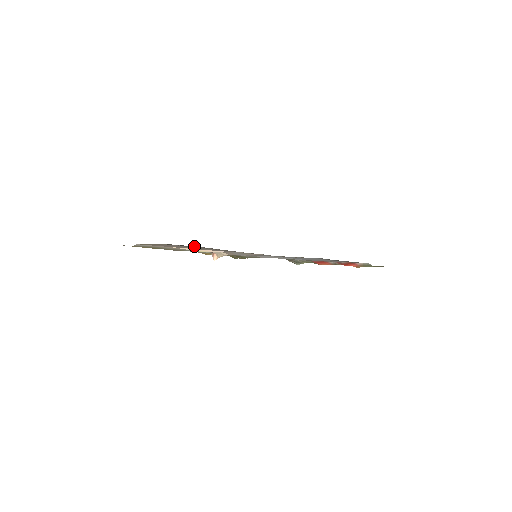
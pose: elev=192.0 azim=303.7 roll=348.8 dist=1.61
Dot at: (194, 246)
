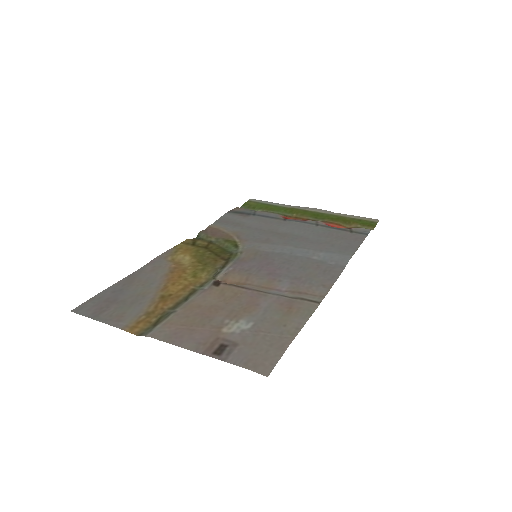
Dot at: (283, 351)
